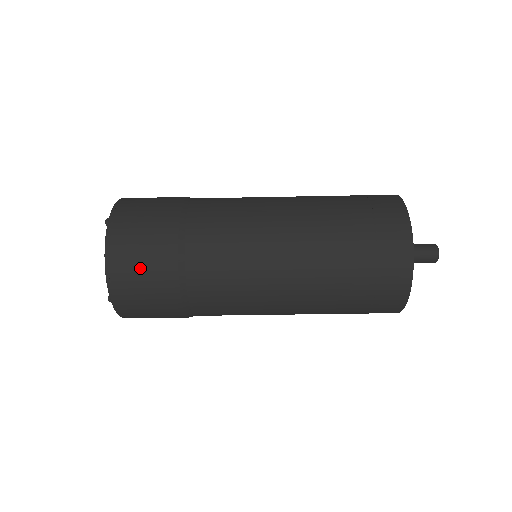
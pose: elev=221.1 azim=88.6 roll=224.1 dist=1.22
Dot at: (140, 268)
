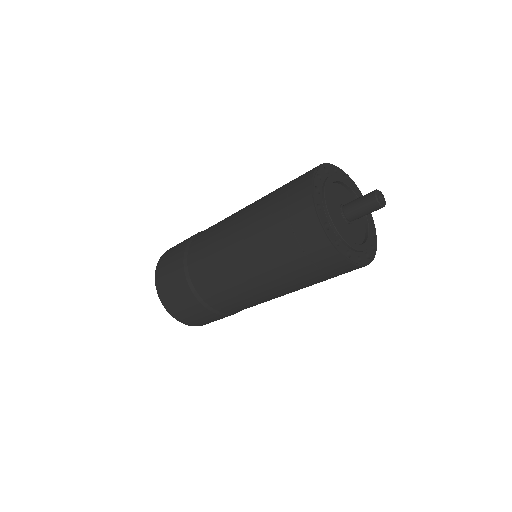
Dot at: (169, 283)
